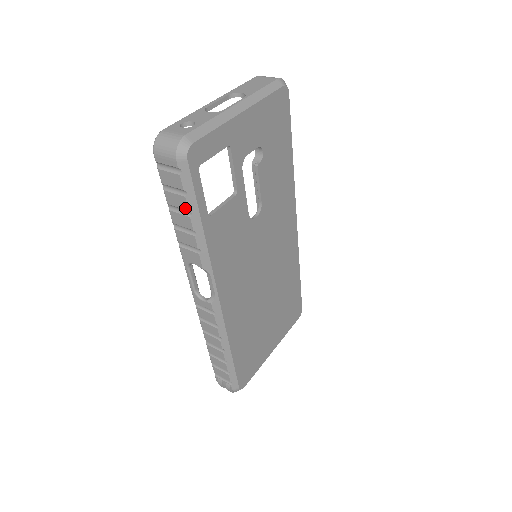
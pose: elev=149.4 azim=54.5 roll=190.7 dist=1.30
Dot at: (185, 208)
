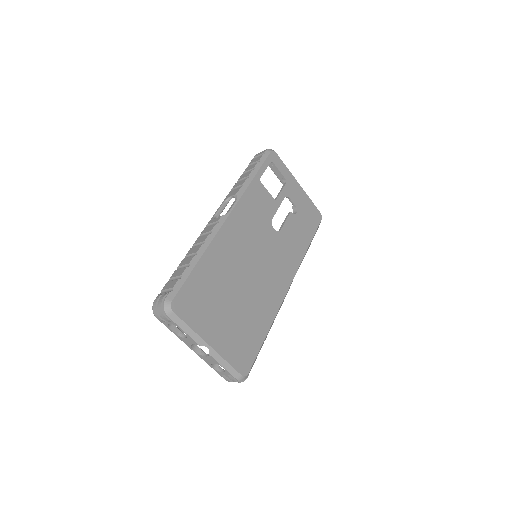
Dot at: (253, 167)
